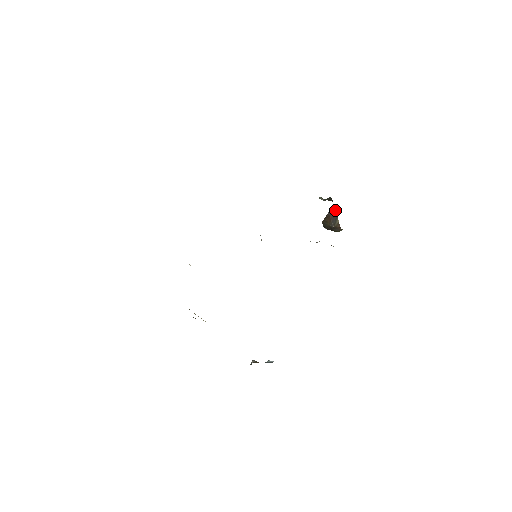
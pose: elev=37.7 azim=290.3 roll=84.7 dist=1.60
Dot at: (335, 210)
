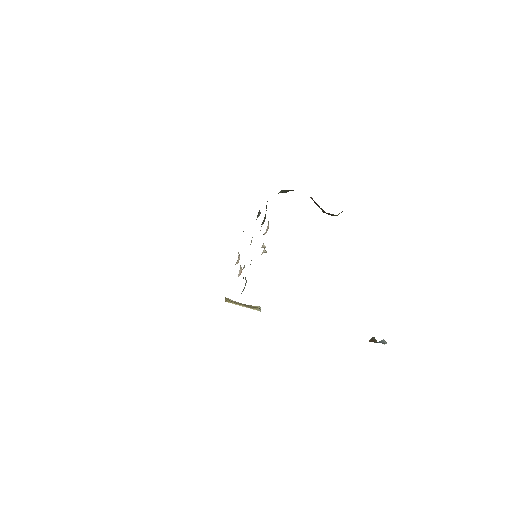
Dot at: occluded
